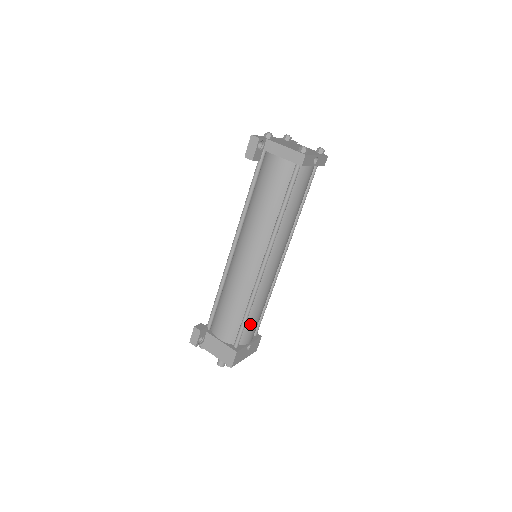
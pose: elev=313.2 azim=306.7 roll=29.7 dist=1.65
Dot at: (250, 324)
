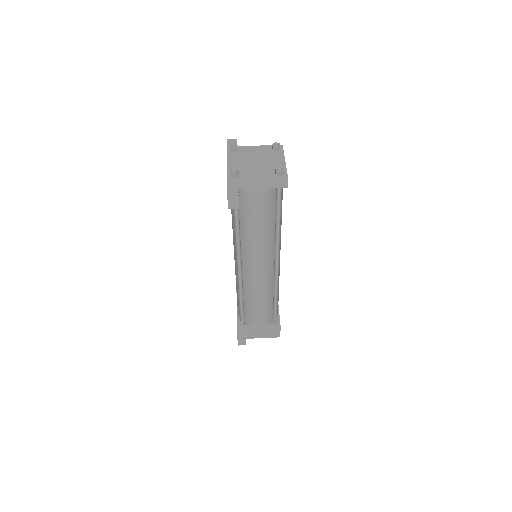
Dot at: occluded
